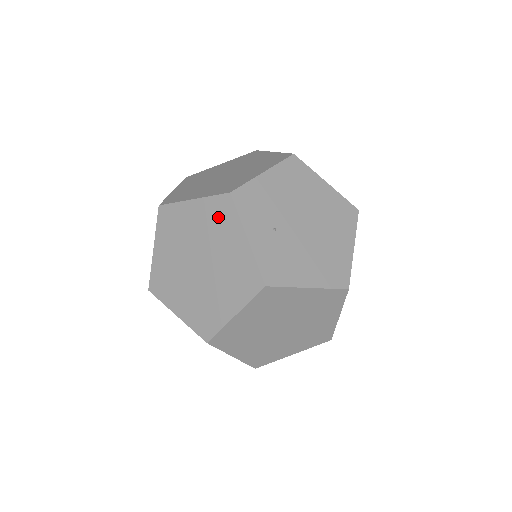
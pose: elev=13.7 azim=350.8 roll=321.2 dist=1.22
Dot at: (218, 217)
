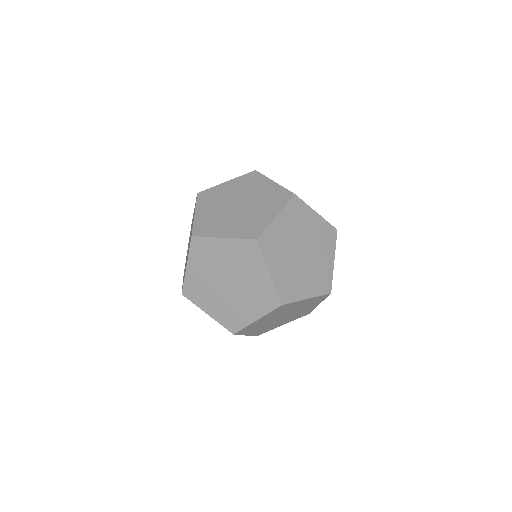
Dot at: (249, 181)
